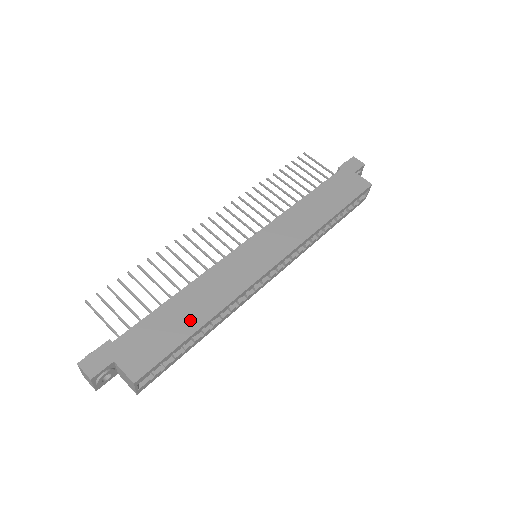
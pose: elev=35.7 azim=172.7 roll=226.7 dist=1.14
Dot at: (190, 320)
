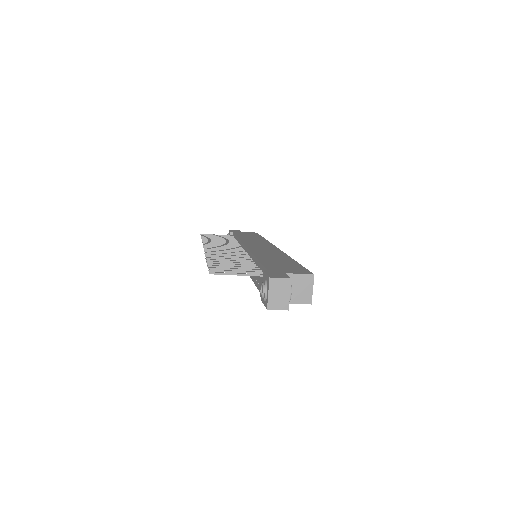
Dot at: (285, 260)
